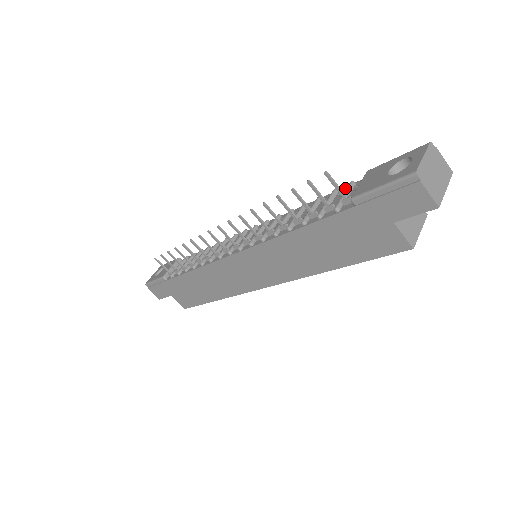
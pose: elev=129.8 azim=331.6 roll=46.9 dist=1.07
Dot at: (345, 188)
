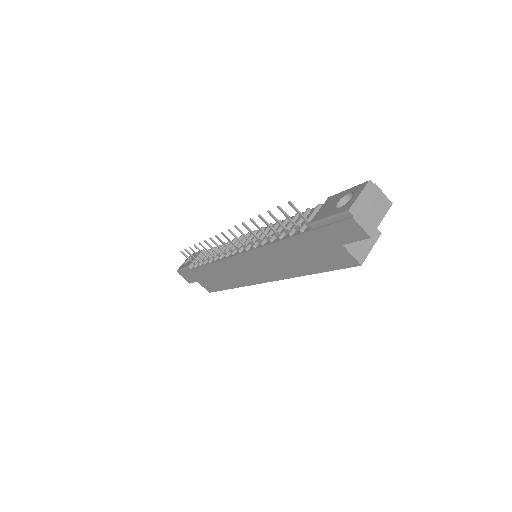
Dot at: occluded
